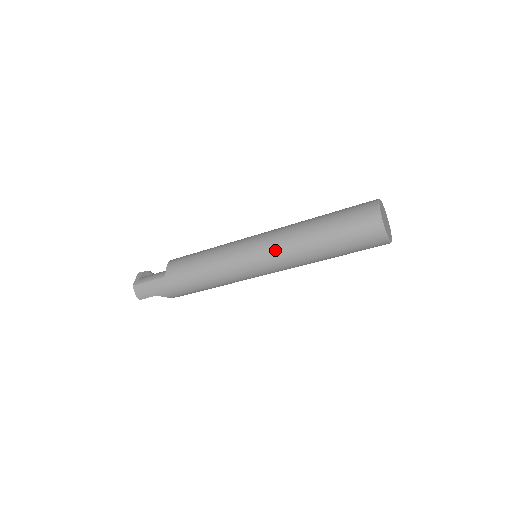
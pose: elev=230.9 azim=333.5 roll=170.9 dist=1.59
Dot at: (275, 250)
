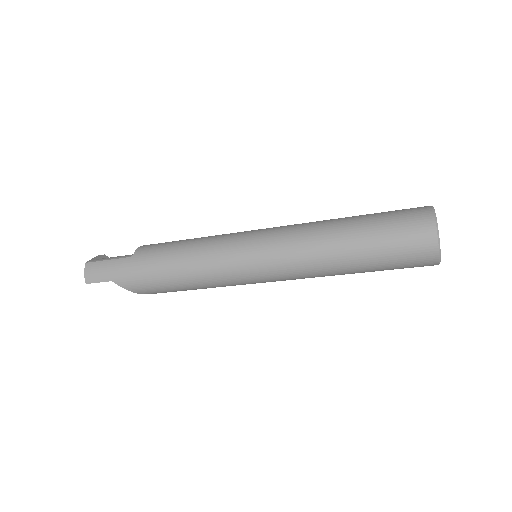
Dot at: (286, 241)
